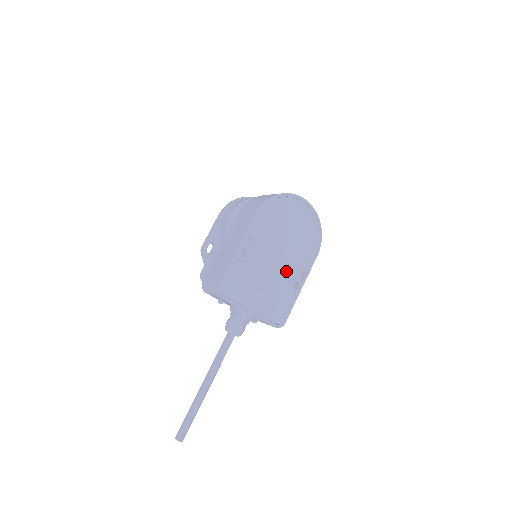
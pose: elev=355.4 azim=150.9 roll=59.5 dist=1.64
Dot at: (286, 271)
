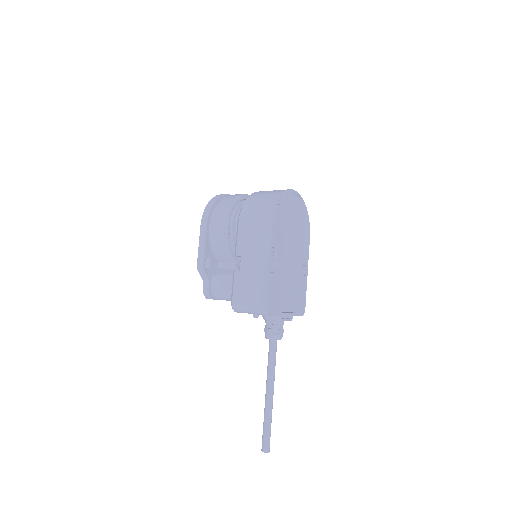
Dot at: (298, 263)
